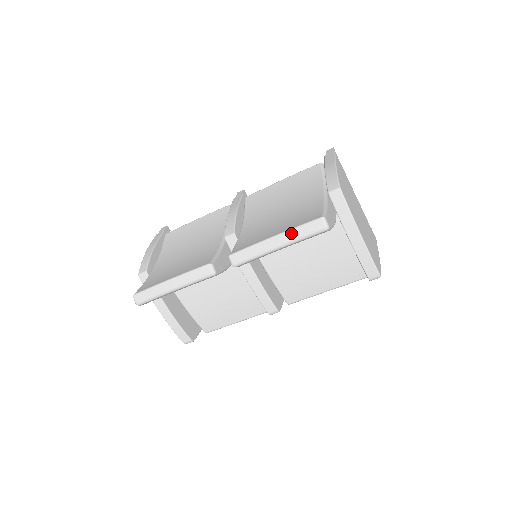
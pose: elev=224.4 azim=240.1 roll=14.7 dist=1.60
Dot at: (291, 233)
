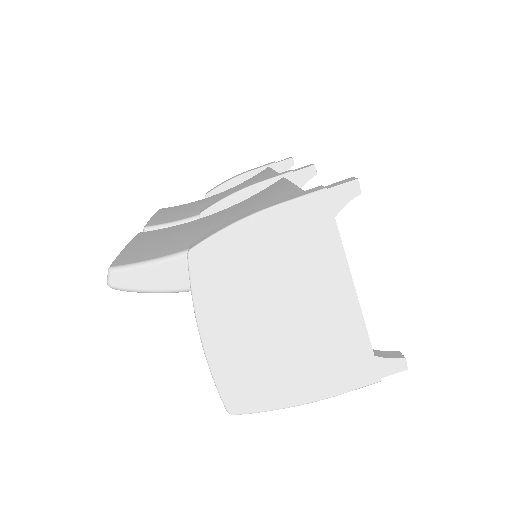
Dot at: occluded
